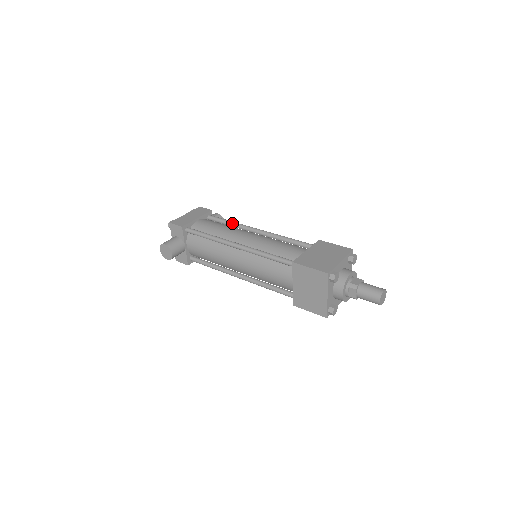
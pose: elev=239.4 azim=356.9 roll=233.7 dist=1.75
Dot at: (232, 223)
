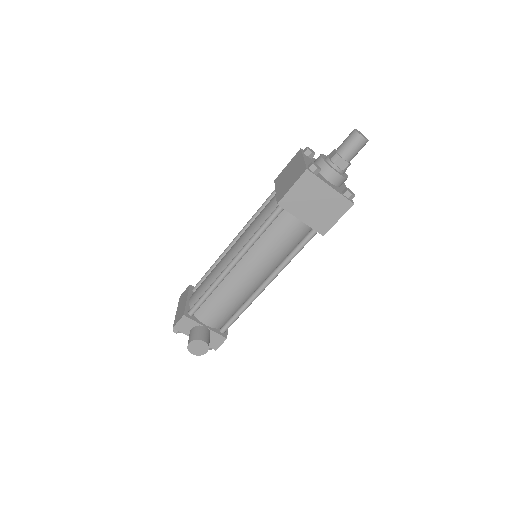
Dot at: (212, 267)
